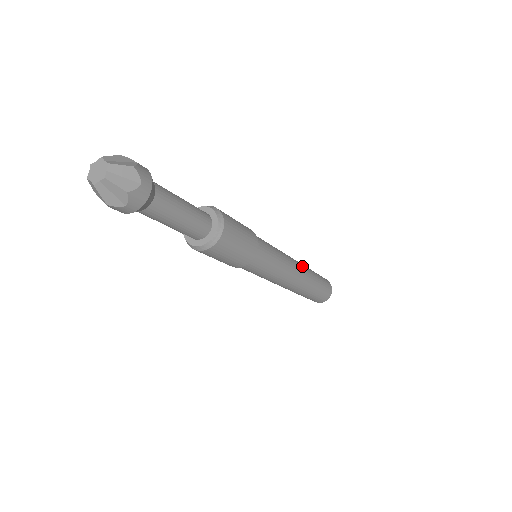
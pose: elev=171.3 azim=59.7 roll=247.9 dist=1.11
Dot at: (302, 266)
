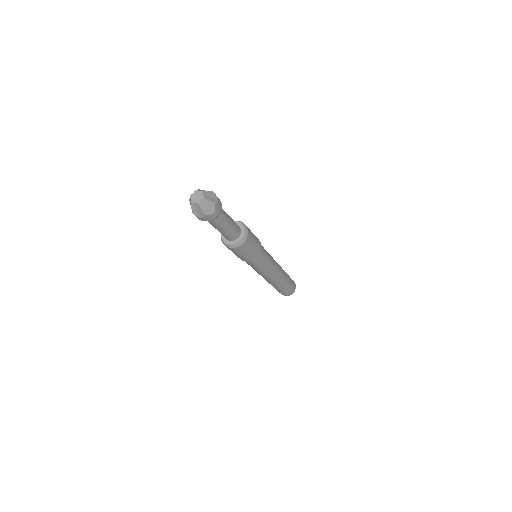
Dot at: (282, 272)
